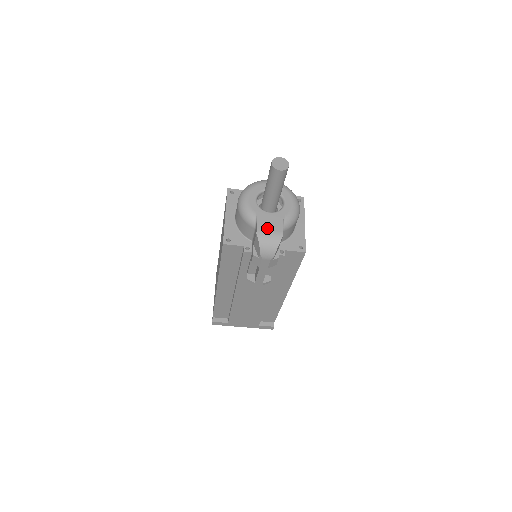
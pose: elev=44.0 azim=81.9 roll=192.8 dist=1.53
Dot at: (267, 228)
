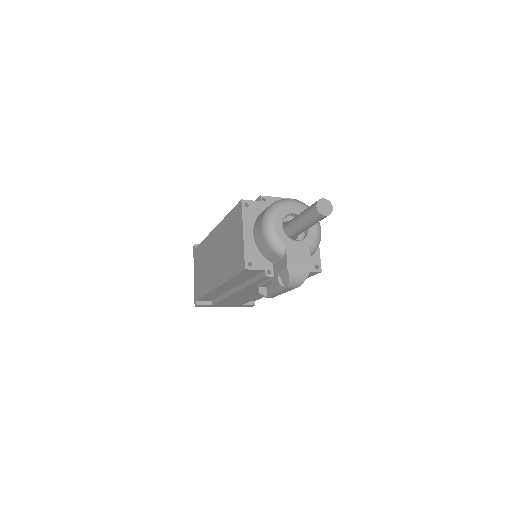
Dot at: (296, 260)
